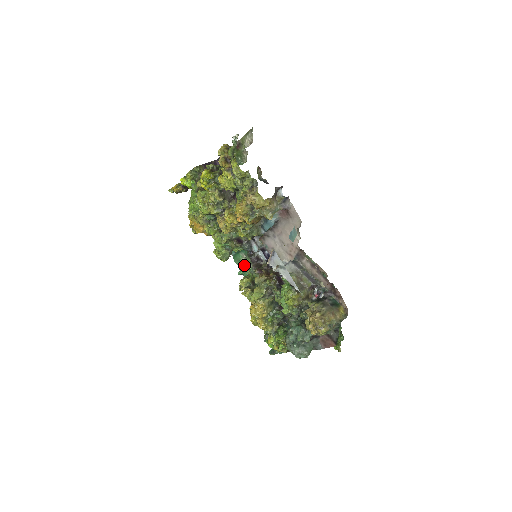
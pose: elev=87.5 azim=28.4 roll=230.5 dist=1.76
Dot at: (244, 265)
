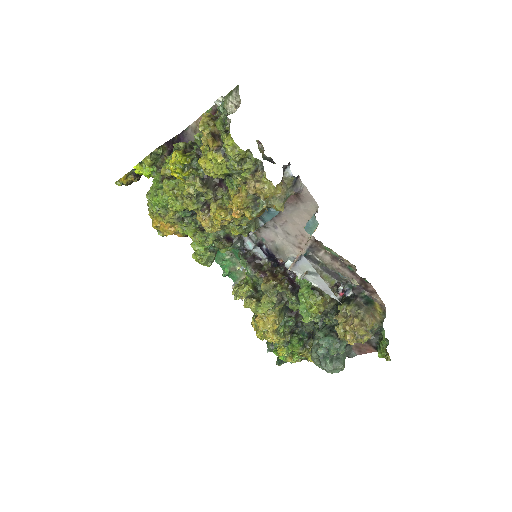
Dot at: (229, 264)
